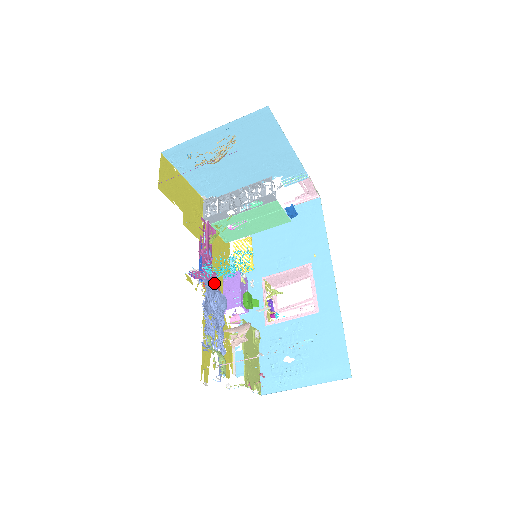
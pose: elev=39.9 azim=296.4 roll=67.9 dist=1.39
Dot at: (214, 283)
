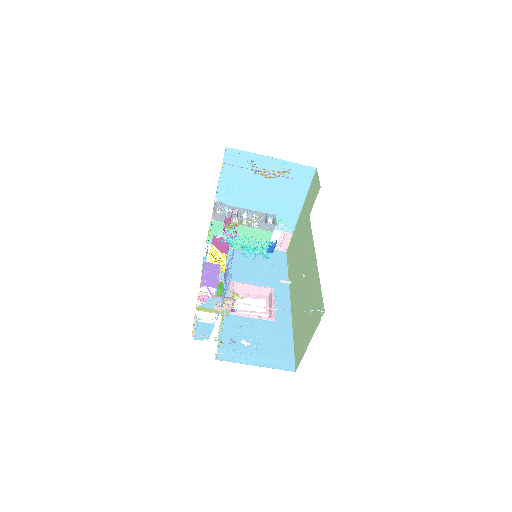
Dot at: occluded
